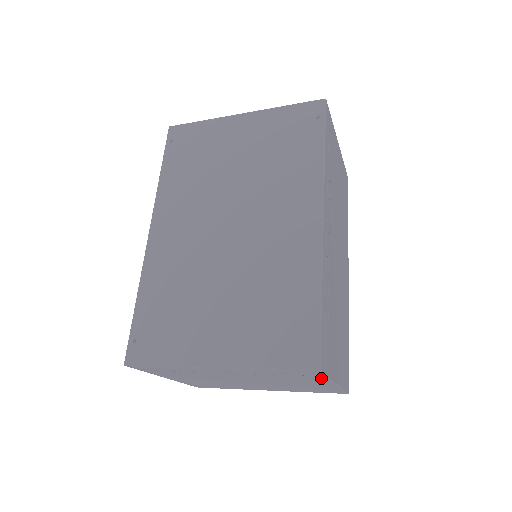
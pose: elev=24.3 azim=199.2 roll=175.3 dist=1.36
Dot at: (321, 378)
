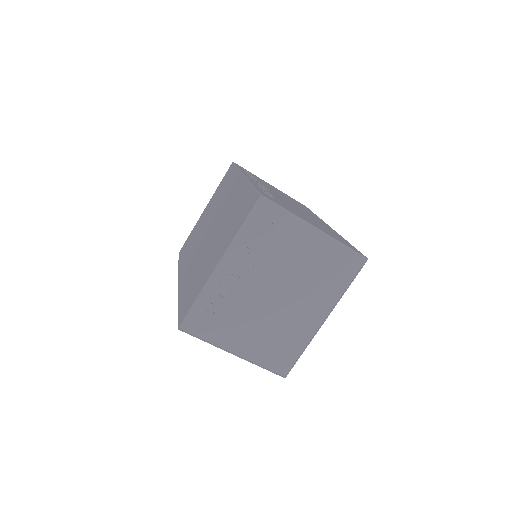
Dot at: (289, 220)
